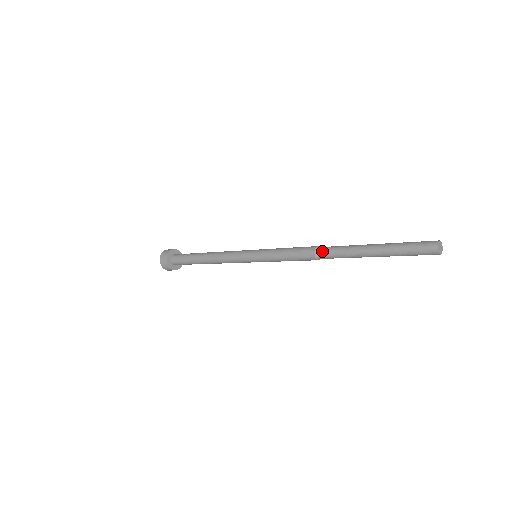
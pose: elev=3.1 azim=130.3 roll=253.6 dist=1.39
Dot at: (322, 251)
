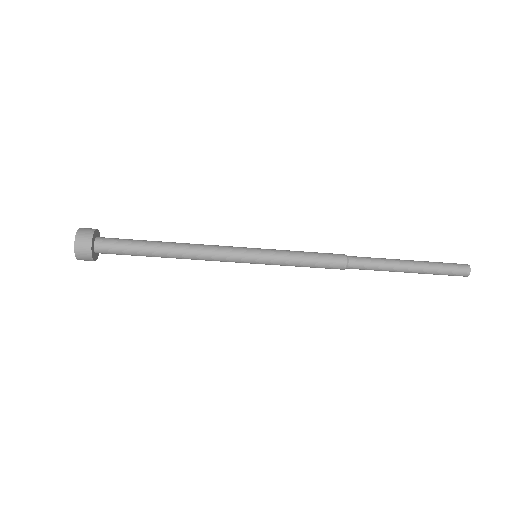
Dot at: (354, 256)
